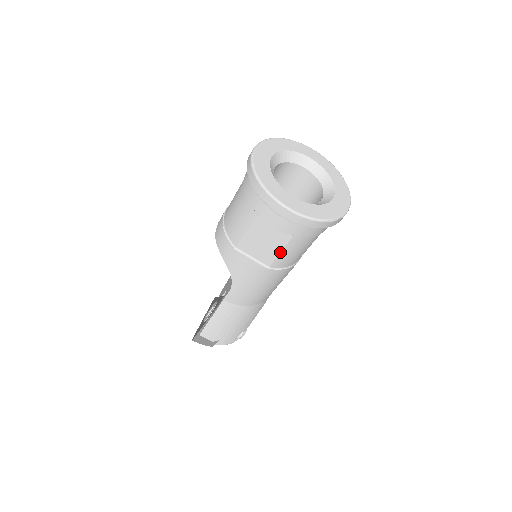
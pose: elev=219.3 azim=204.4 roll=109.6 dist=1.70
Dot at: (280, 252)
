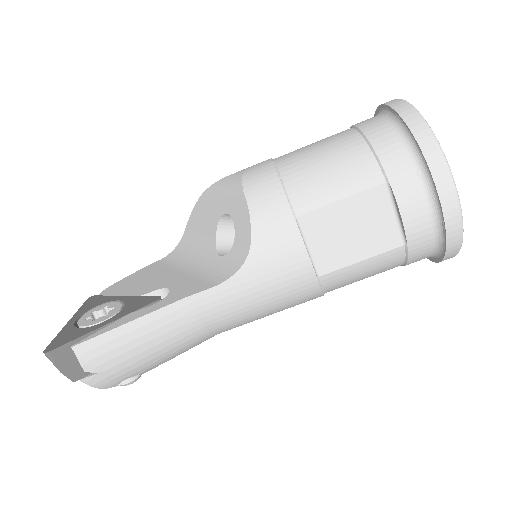
Dot at: (360, 260)
